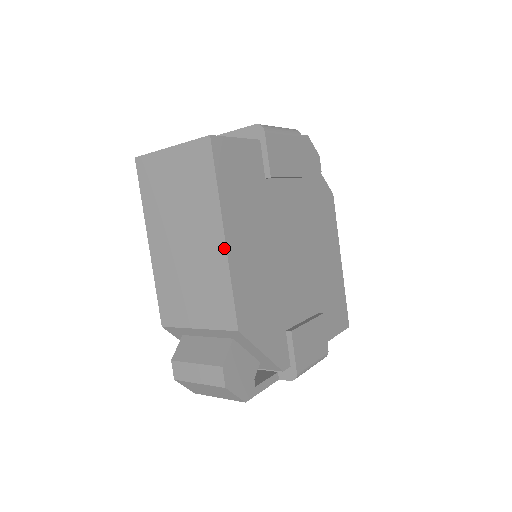
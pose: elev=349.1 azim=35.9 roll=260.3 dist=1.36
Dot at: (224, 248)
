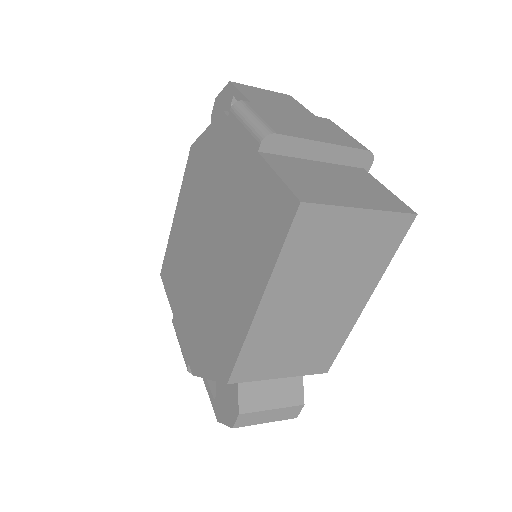
Dot at: (359, 313)
